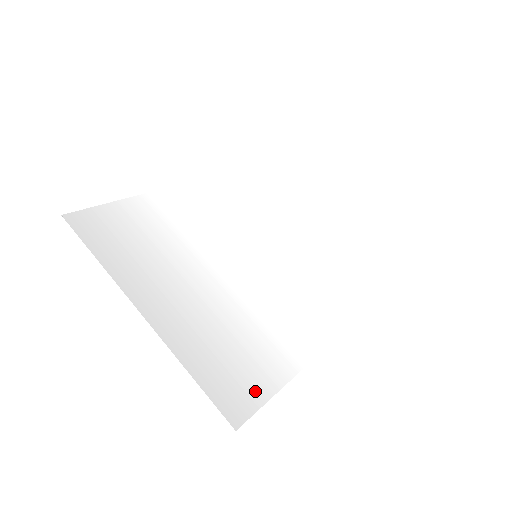
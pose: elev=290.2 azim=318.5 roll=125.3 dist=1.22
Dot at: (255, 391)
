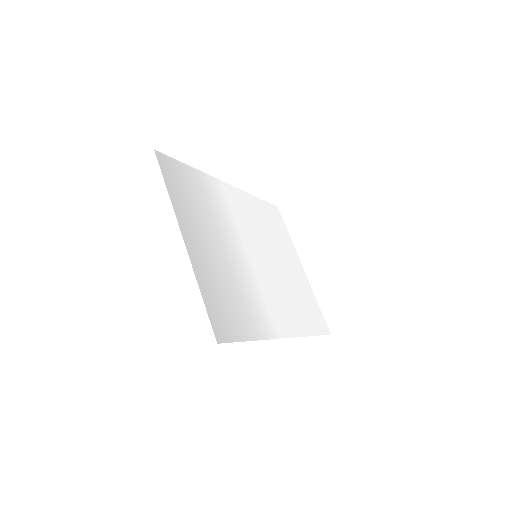
Dot at: (234, 331)
